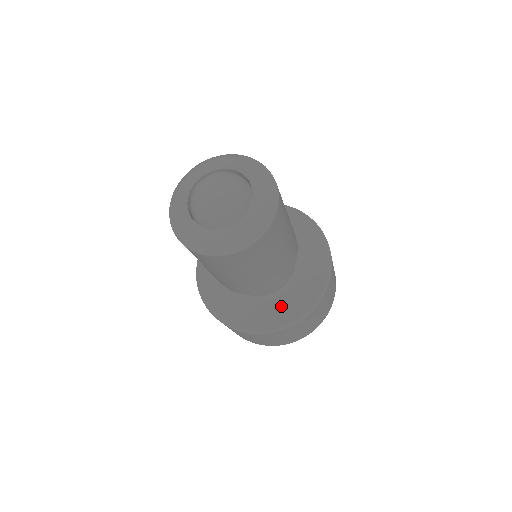
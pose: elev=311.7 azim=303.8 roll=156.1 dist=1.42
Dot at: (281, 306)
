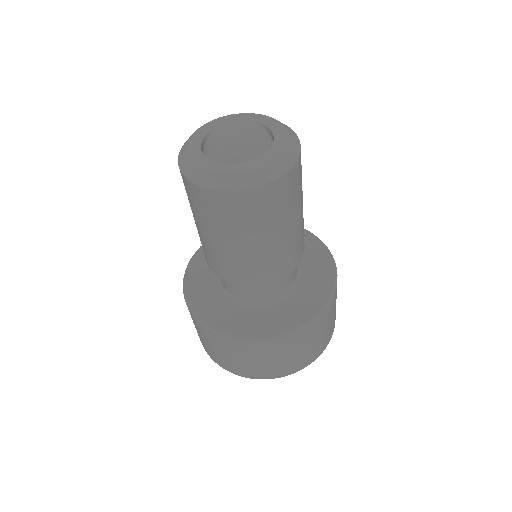
Dot at: (302, 299)
